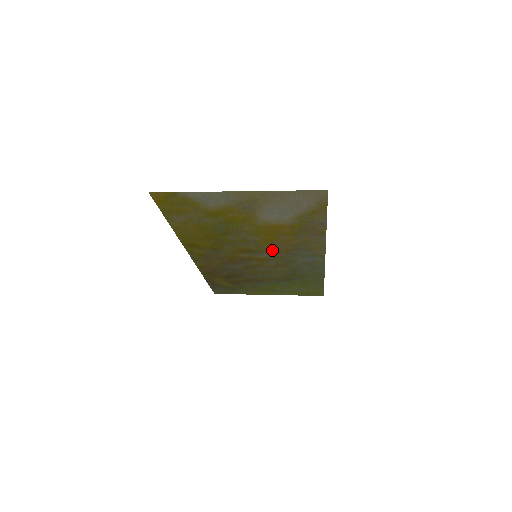
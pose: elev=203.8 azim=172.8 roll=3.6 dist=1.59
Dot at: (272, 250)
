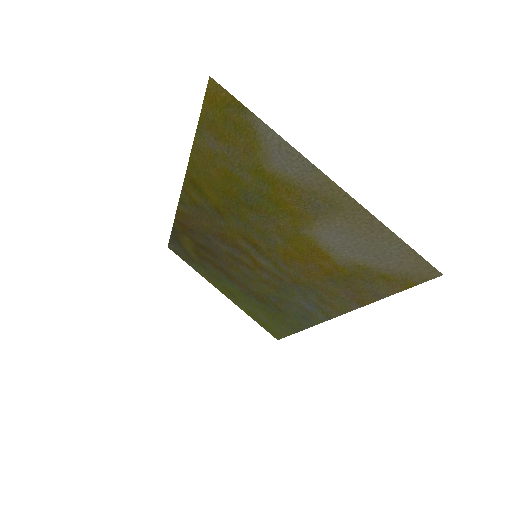
Dot at: (281, 266)
